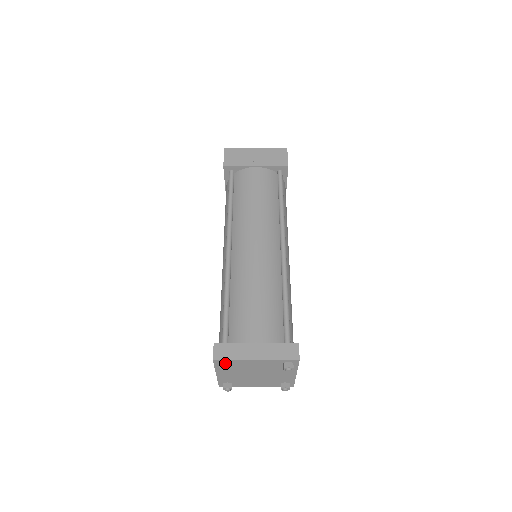
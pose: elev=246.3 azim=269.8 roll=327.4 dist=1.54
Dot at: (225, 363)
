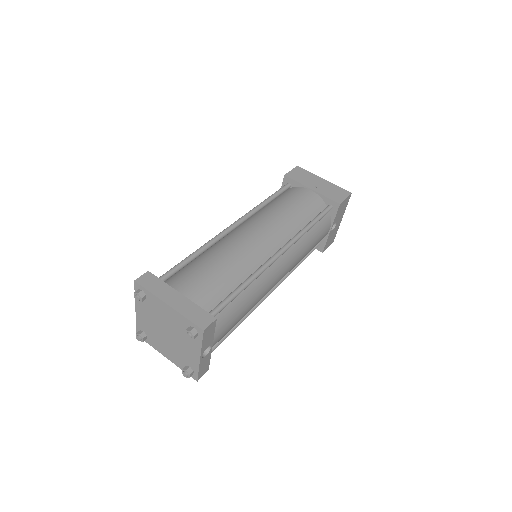
Dot at: (142, 292)
